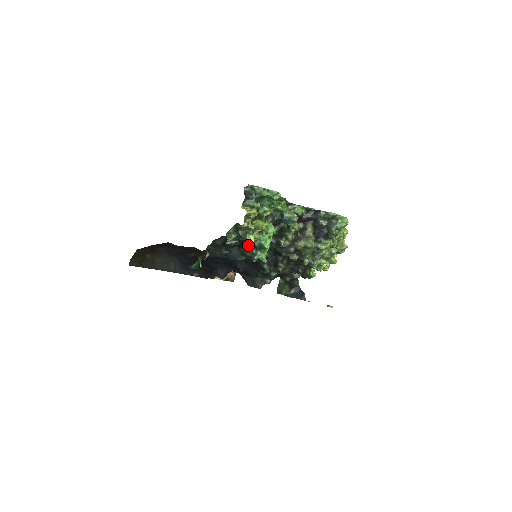
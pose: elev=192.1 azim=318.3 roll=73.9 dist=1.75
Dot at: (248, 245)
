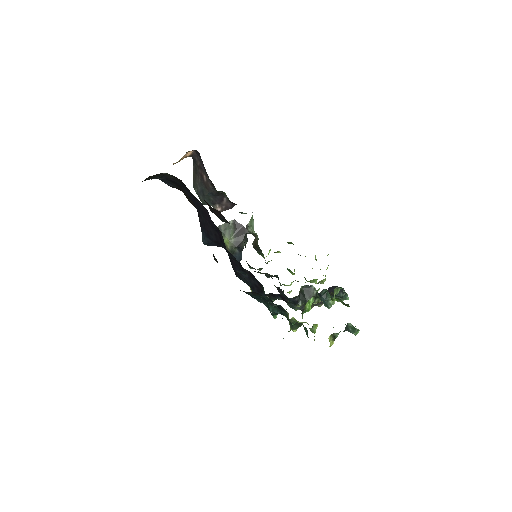
Dot at: (282, 311)
